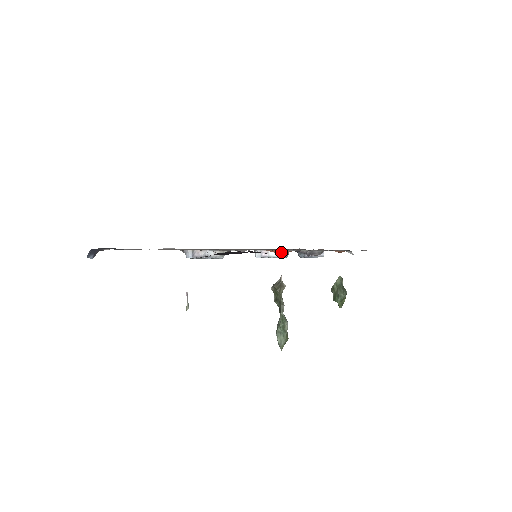
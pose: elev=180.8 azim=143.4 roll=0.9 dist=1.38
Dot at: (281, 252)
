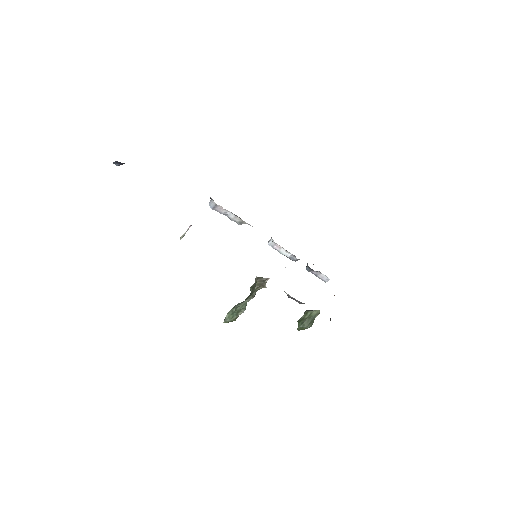
Dot at: occluded
